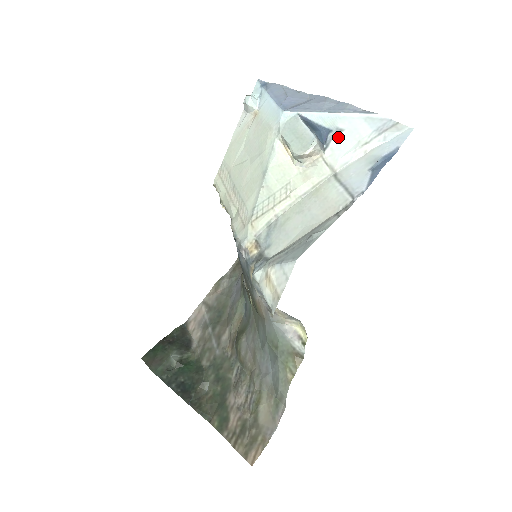
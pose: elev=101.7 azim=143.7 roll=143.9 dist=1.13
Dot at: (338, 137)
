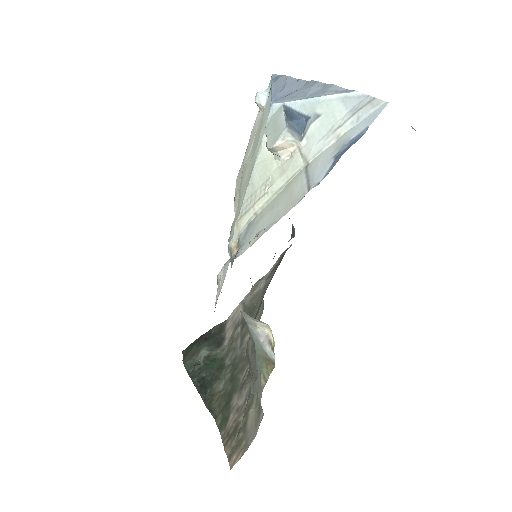
Dot at: (314, 124)
